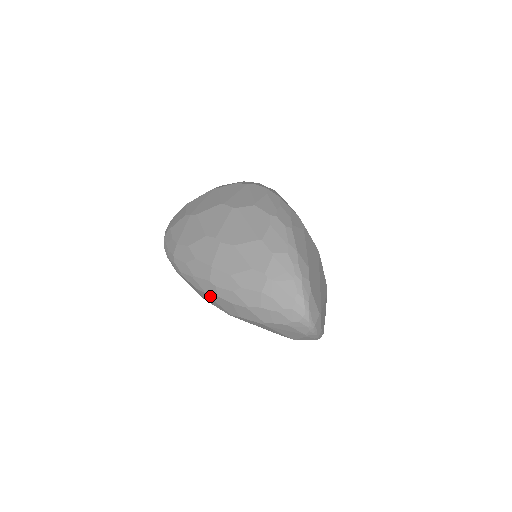
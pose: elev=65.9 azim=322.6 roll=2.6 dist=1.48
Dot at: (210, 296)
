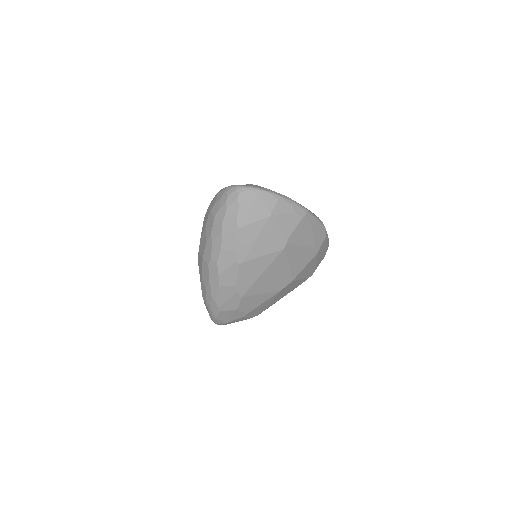
Dot at: (220, 272)
